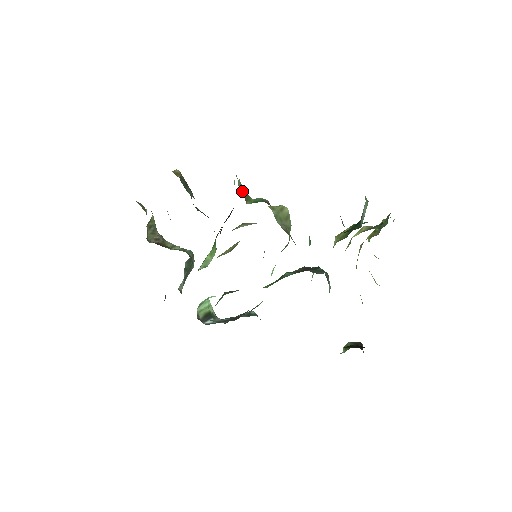
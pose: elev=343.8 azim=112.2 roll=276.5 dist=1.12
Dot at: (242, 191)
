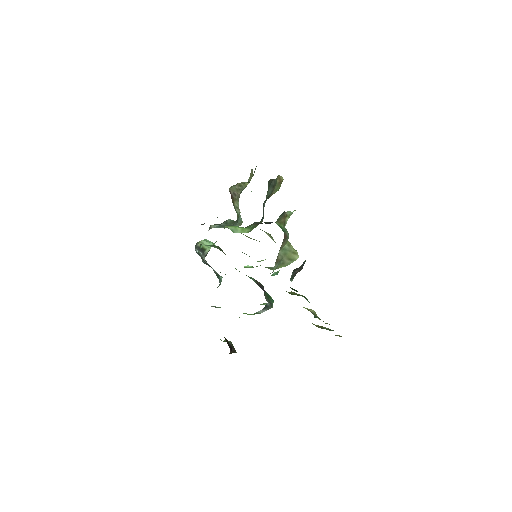
Dot at: (282, 215)
